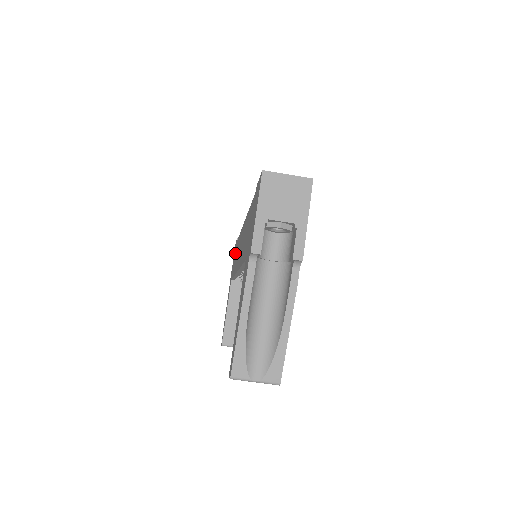
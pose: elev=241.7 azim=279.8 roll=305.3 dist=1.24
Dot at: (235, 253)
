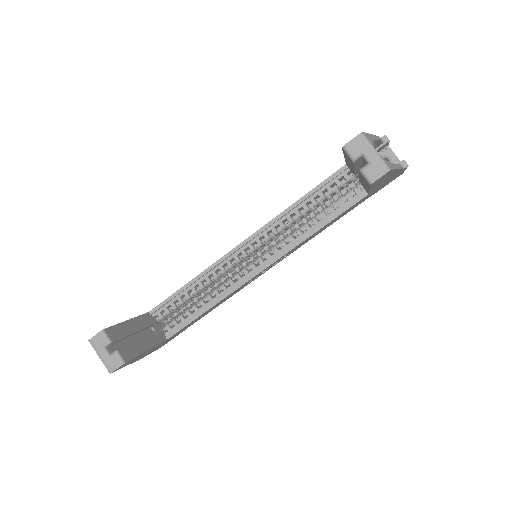
Dot at: occluded
